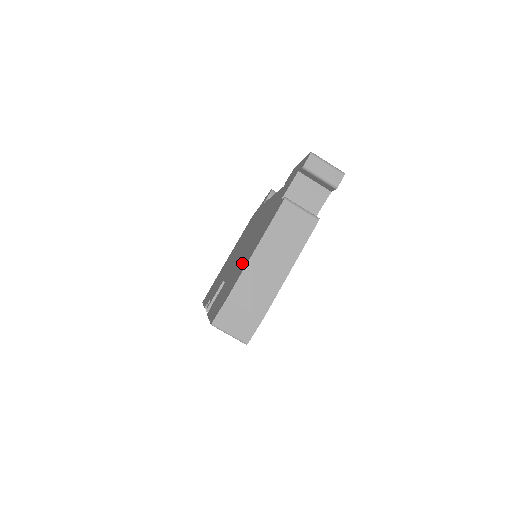
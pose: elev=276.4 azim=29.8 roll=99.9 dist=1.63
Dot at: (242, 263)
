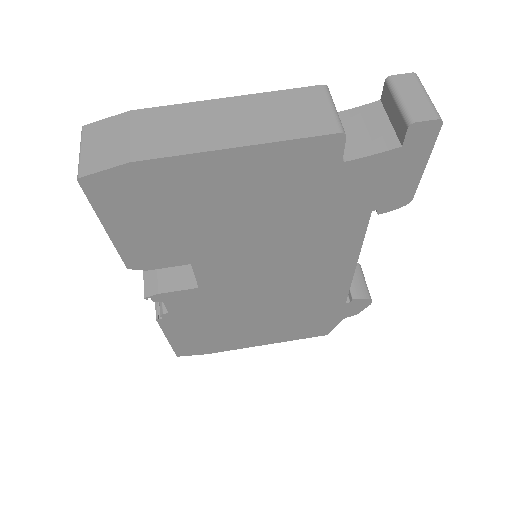
Dot at: occluded
